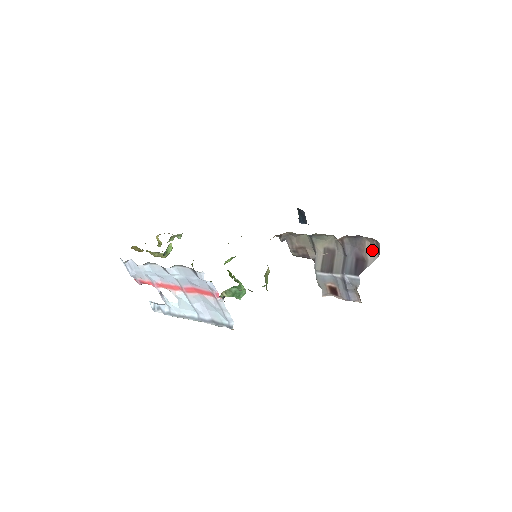
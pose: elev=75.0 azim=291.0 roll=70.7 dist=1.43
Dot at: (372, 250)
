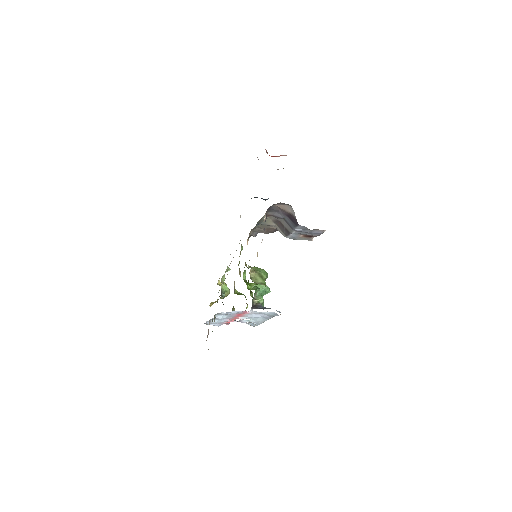
Dot at: (285, 207)
